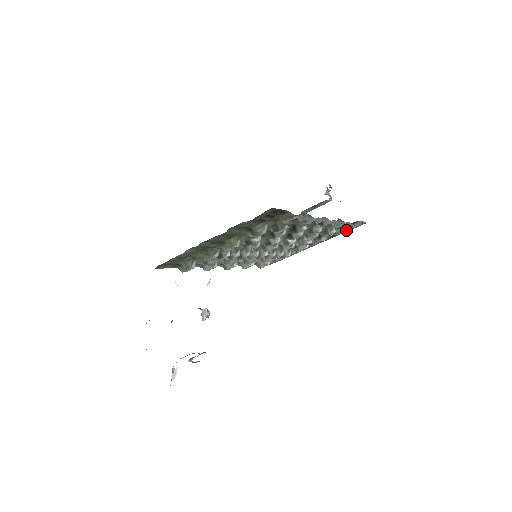
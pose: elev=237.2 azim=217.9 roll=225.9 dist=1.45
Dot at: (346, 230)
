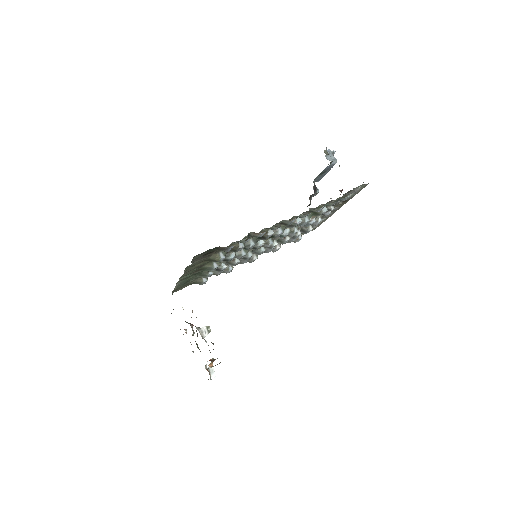
Dot at: (354, 193)
